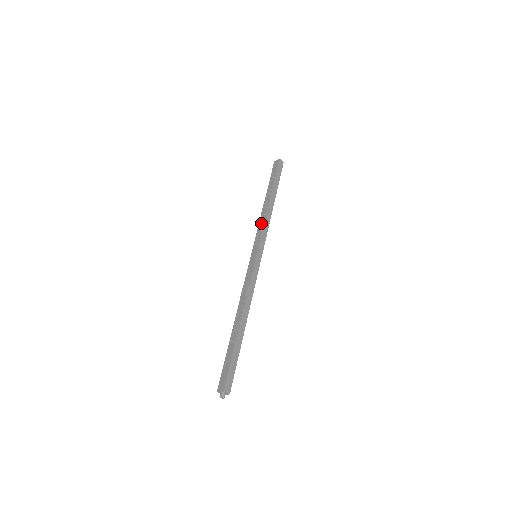
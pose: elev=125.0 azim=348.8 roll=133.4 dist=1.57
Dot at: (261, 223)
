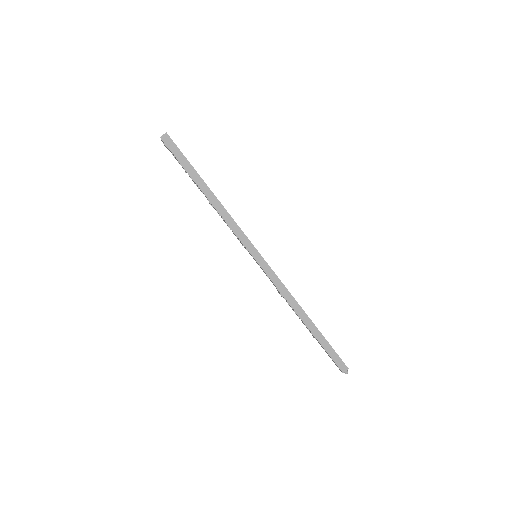
Dot at: occluded
